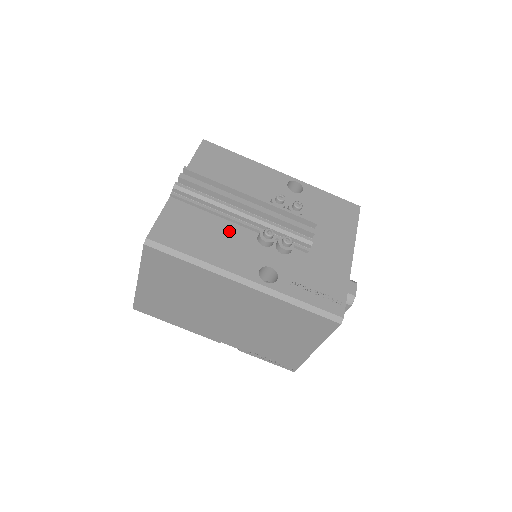
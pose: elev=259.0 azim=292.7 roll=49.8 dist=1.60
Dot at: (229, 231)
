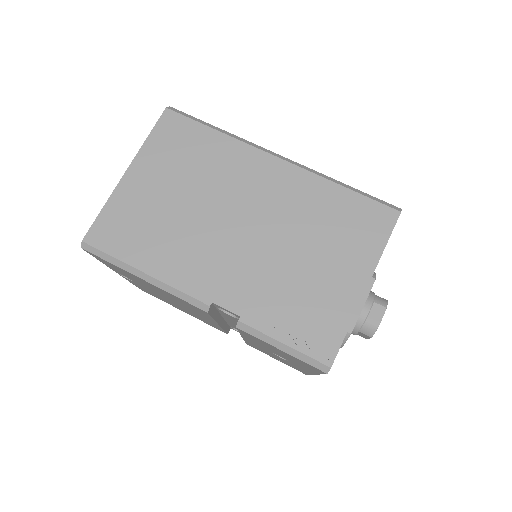
Dot at: occluded
